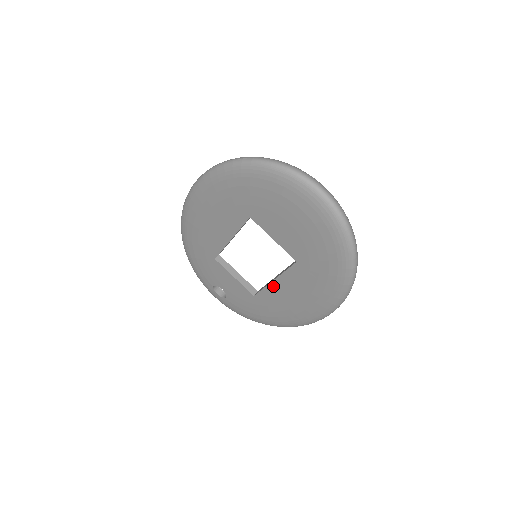
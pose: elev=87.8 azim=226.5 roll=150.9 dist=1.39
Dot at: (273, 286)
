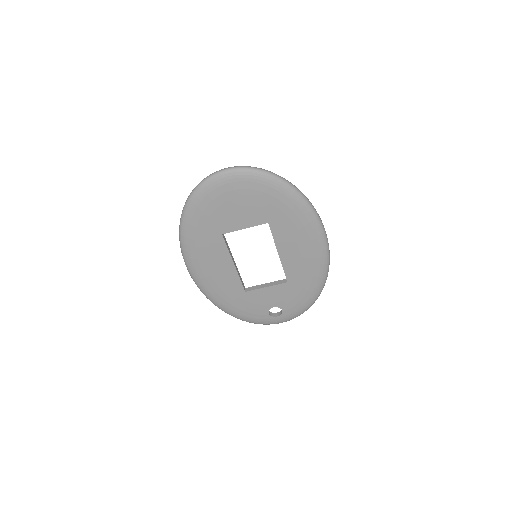
Dot at: (283, 258)
